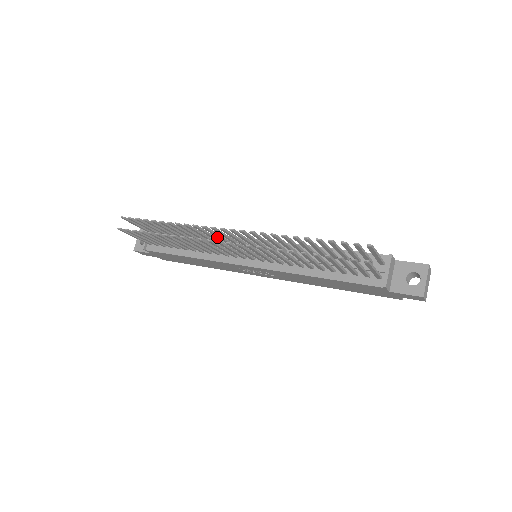
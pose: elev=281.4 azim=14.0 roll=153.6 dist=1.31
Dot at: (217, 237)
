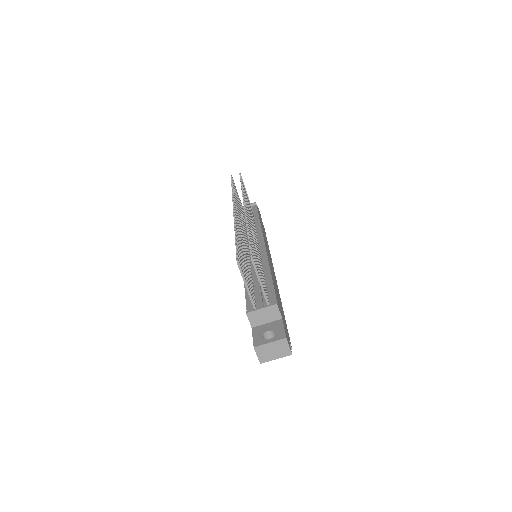
Dot at: occluded
